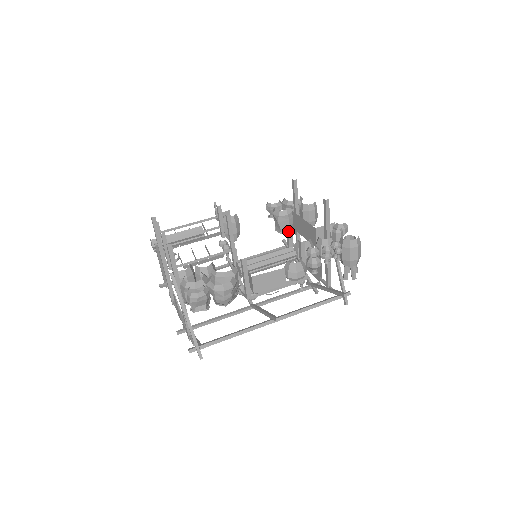
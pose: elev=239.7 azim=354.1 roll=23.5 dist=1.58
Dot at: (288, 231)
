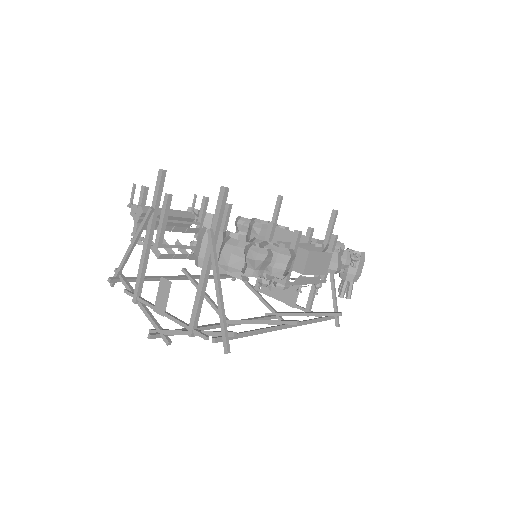
Dot at: occluded
